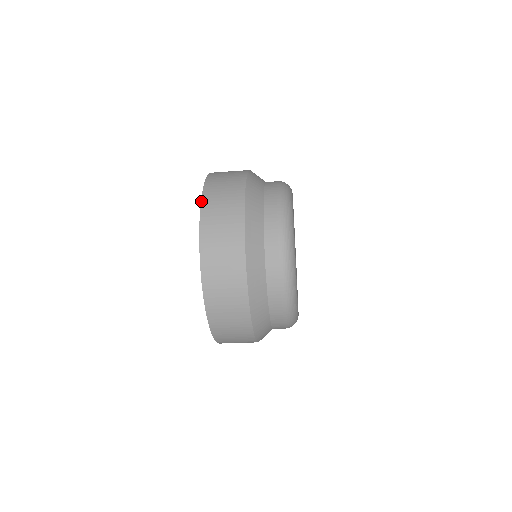
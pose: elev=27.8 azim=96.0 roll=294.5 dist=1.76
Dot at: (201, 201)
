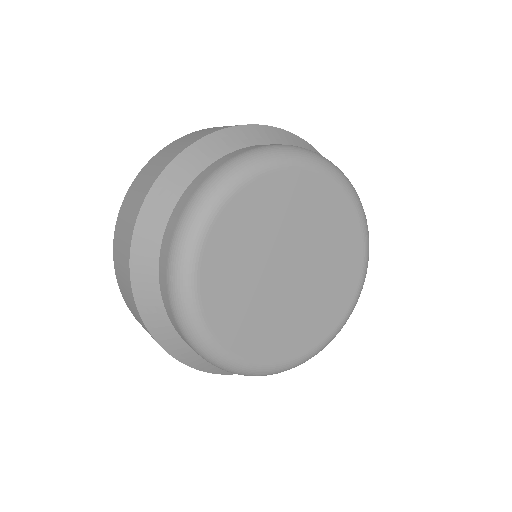
Dot at: (135, 318)
